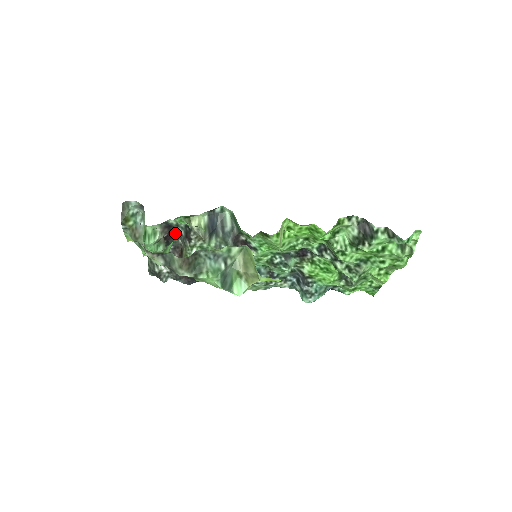
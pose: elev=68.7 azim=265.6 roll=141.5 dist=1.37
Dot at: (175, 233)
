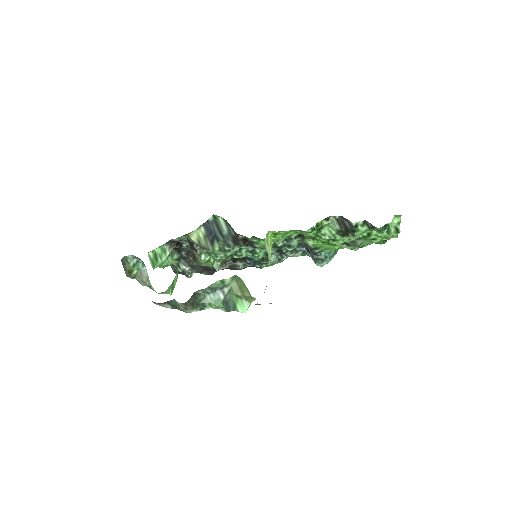
Dot at: occluded
